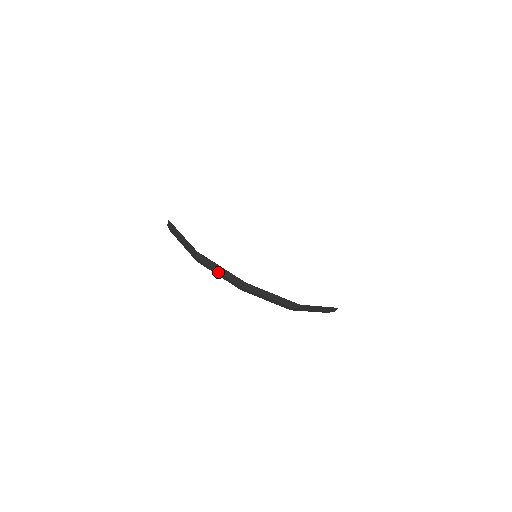
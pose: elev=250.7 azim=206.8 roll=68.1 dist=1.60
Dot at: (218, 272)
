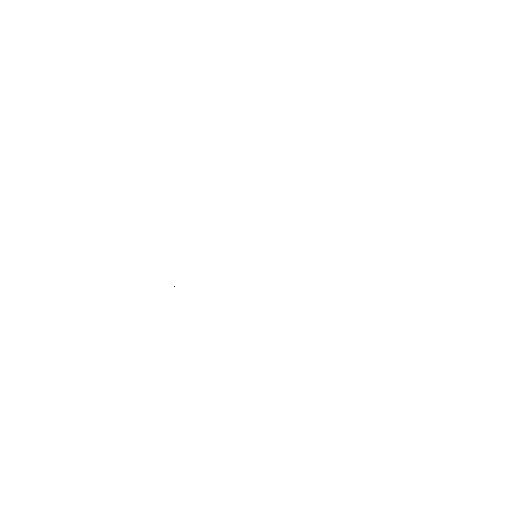
Dot at: occluded
